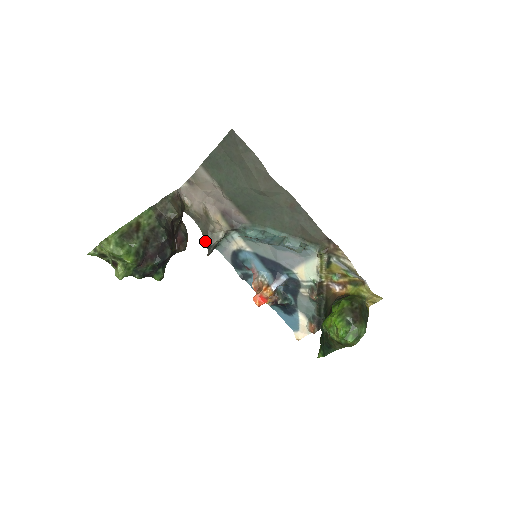
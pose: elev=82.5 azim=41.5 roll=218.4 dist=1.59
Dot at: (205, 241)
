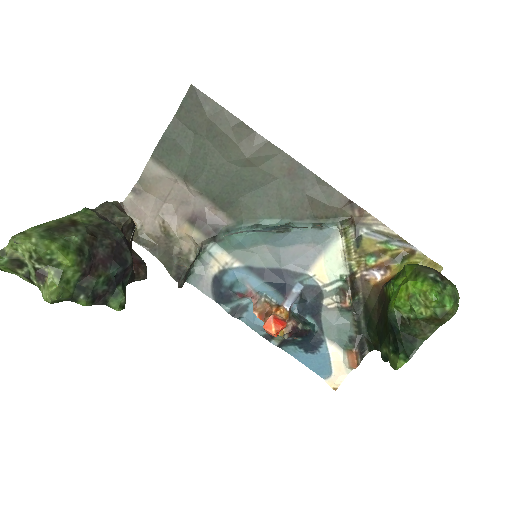
Dot at: (170, 271)
